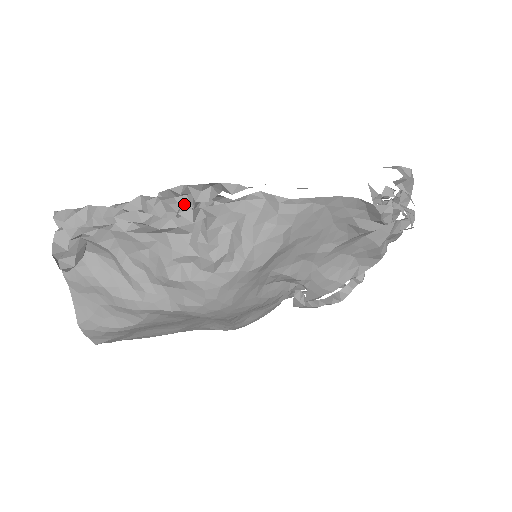
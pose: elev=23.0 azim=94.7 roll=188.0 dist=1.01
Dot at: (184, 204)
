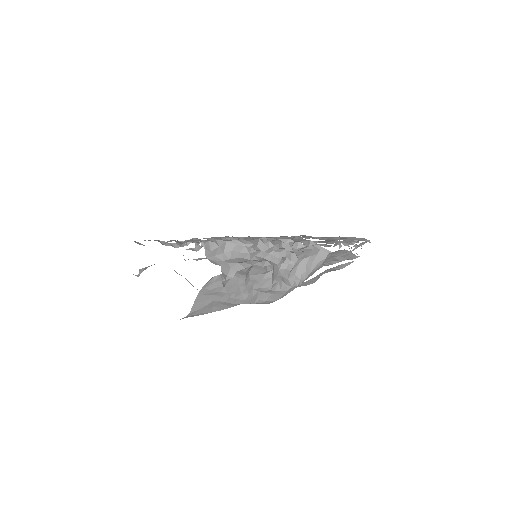
Dot at: (287, 250)
